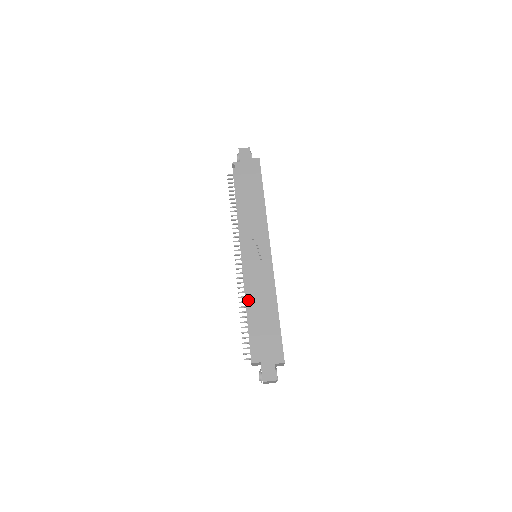
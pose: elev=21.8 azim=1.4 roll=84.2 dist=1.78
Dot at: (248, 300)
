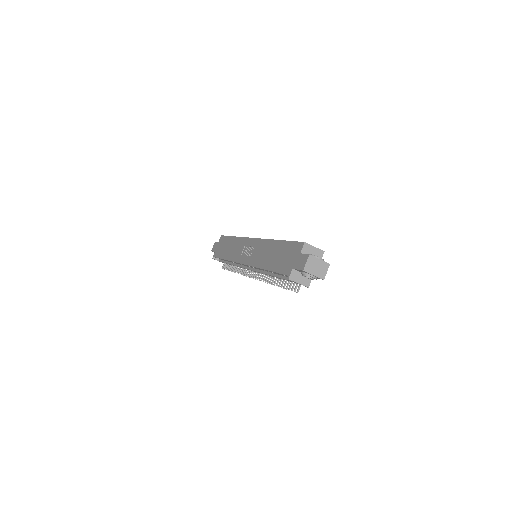
Dot at: (260, 268)
